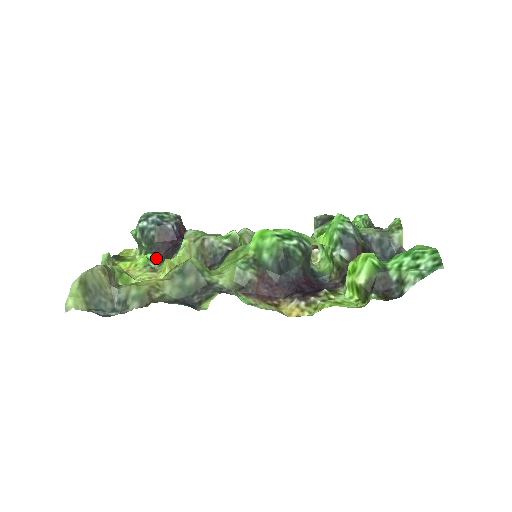
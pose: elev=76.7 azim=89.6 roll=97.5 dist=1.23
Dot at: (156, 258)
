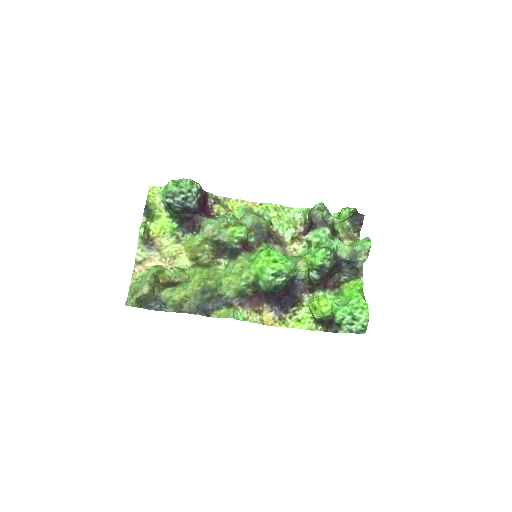
Dot at: (180, 225)
